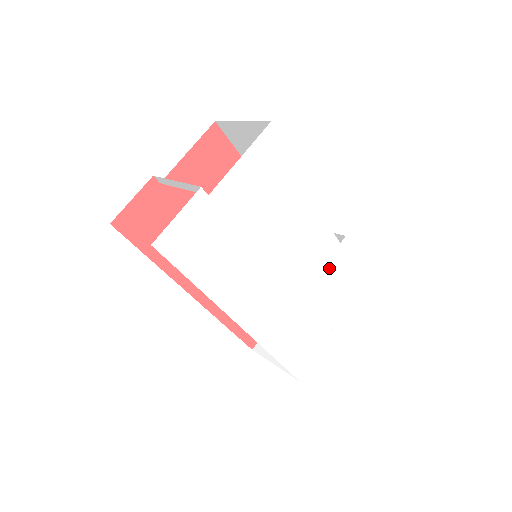
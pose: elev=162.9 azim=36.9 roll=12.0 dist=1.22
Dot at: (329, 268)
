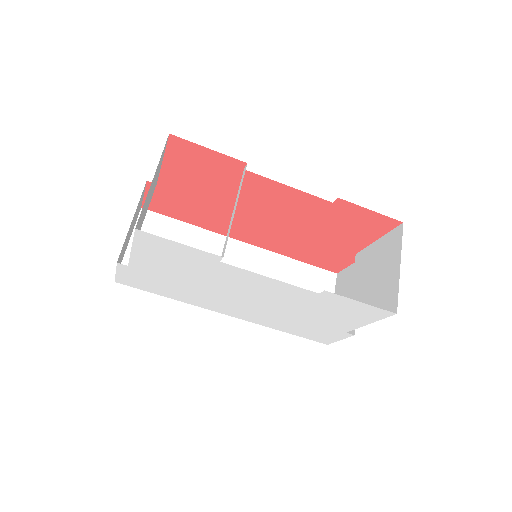
Dot at: (314, 304)
